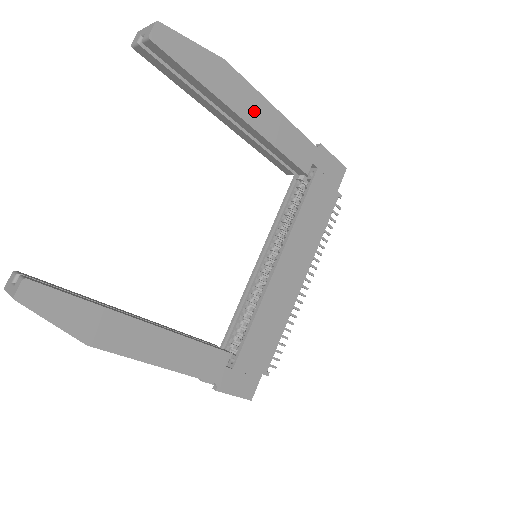
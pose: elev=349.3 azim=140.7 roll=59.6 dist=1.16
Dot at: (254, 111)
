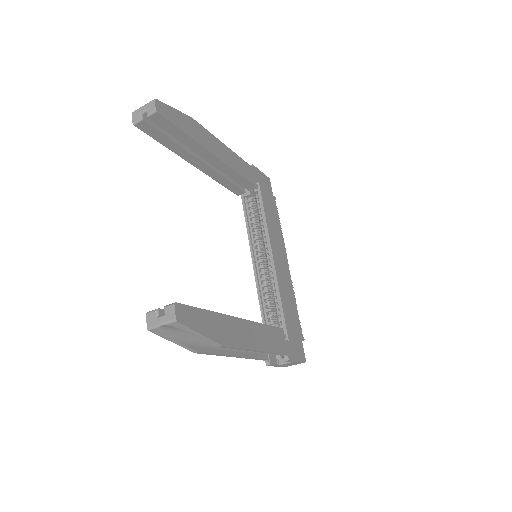
Dot at: (218, 150)
